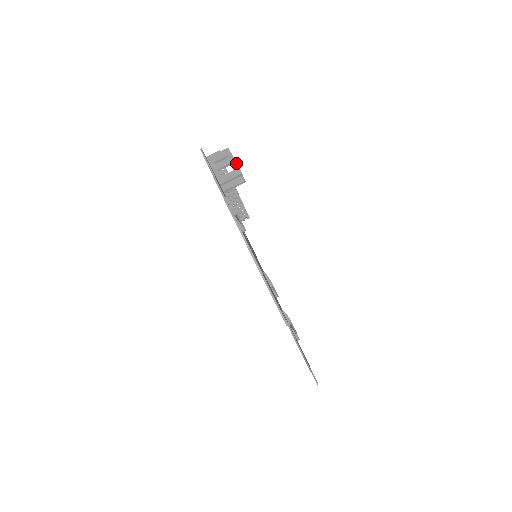
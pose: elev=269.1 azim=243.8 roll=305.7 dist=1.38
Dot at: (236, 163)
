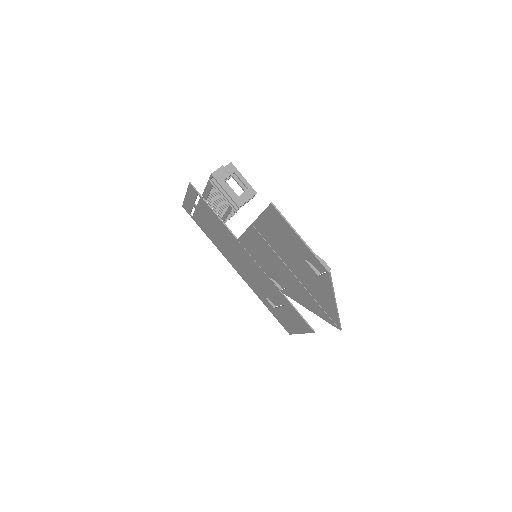
Dot at: occluded
